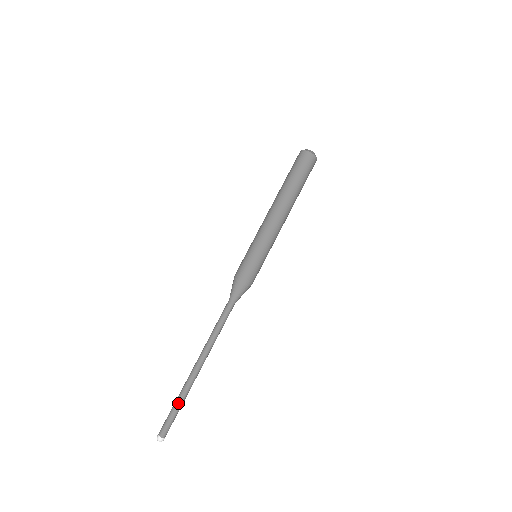
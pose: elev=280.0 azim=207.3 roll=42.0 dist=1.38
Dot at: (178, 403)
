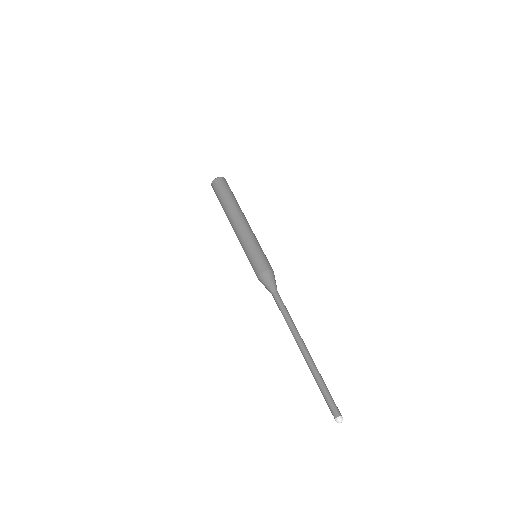
Dot at: (324, 382)
